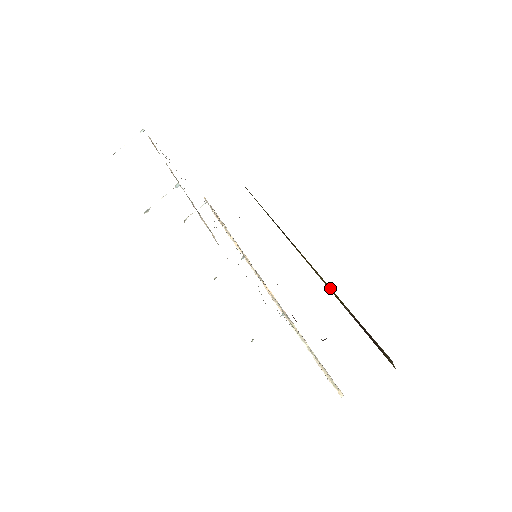
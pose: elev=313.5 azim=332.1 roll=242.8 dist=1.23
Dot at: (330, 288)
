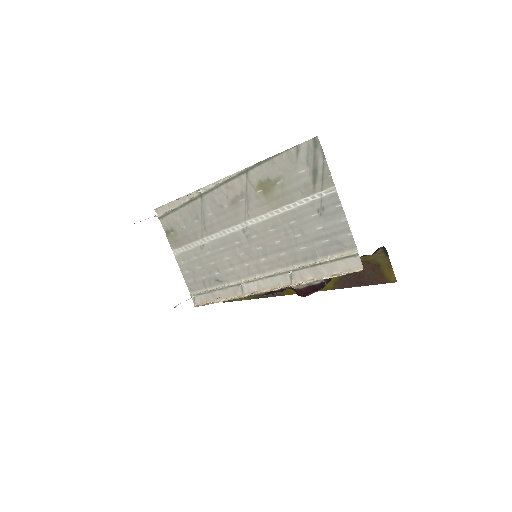
Dot at: occluded
